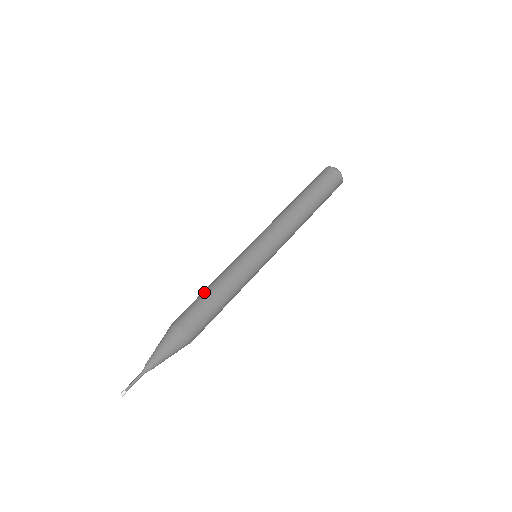
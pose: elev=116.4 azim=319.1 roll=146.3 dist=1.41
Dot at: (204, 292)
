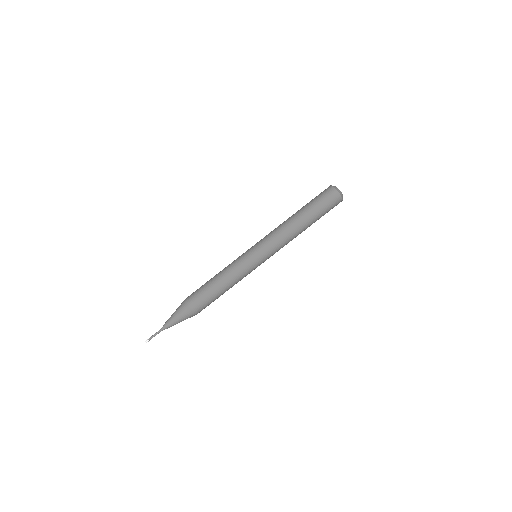
Dot at: (212, 283)
